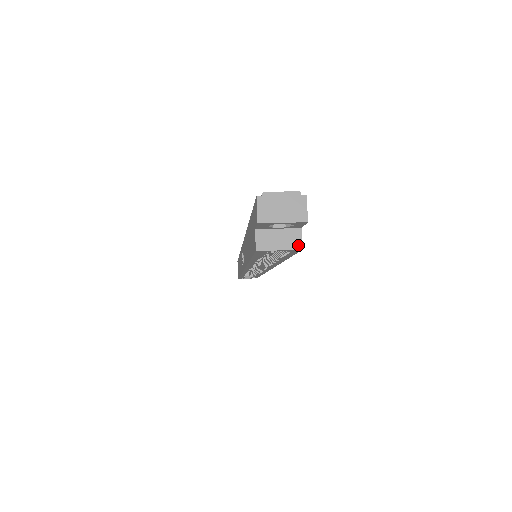
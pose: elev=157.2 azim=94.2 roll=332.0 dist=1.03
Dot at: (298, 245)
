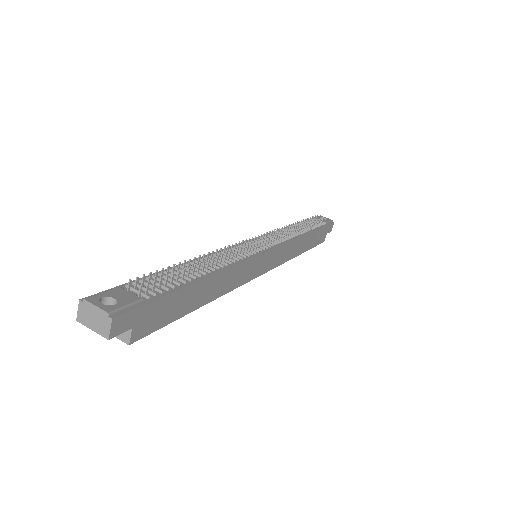
Dot at: (127, 340)
